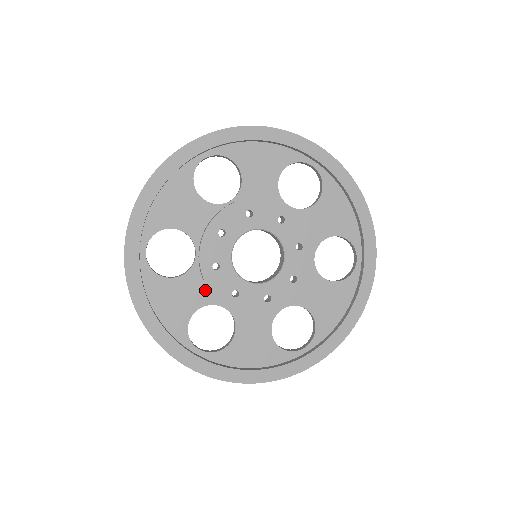
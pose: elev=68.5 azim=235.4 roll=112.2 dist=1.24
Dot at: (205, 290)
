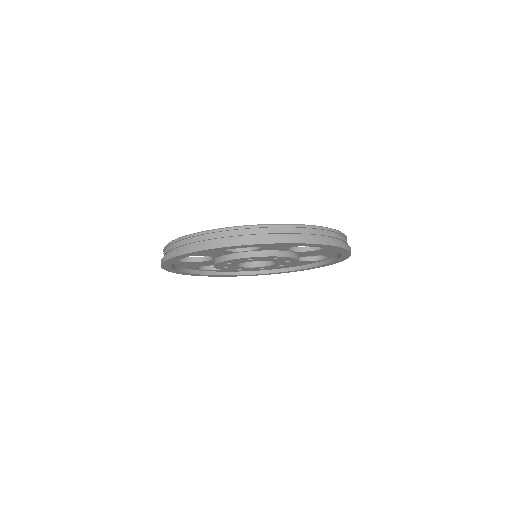
Dot at: occluded
